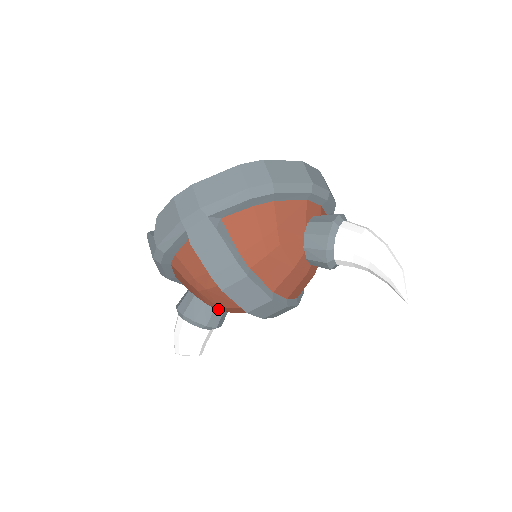
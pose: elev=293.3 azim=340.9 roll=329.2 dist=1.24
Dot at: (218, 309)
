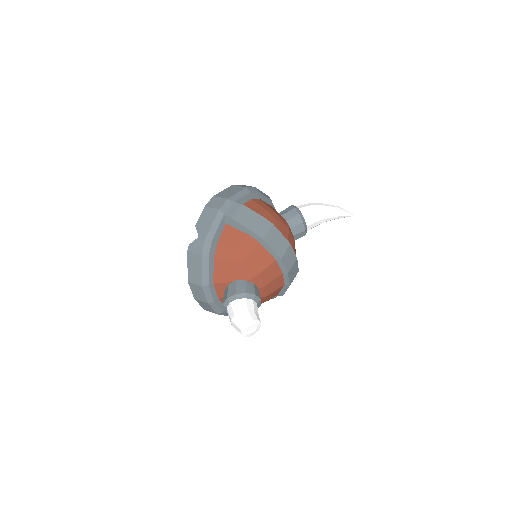
Dot at: (255, 285)
